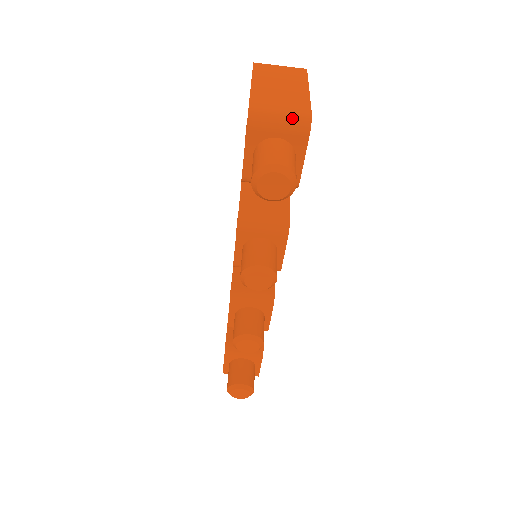
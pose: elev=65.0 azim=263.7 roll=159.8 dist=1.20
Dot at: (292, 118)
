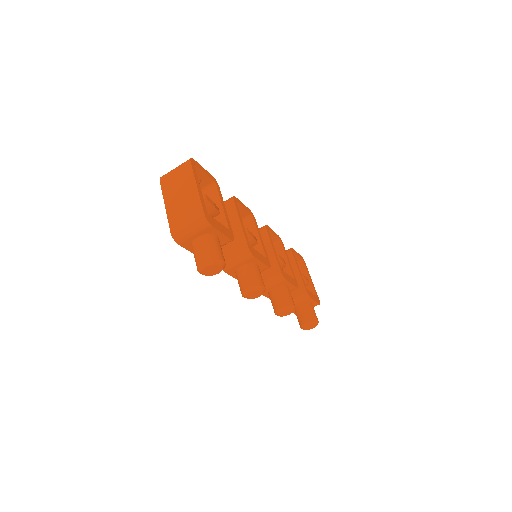
Dot at: (196, 225)
